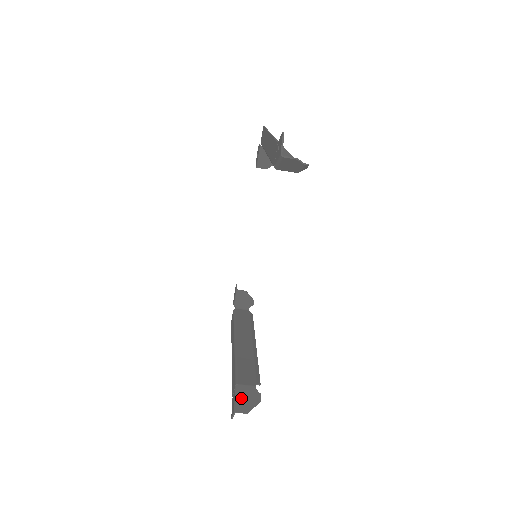
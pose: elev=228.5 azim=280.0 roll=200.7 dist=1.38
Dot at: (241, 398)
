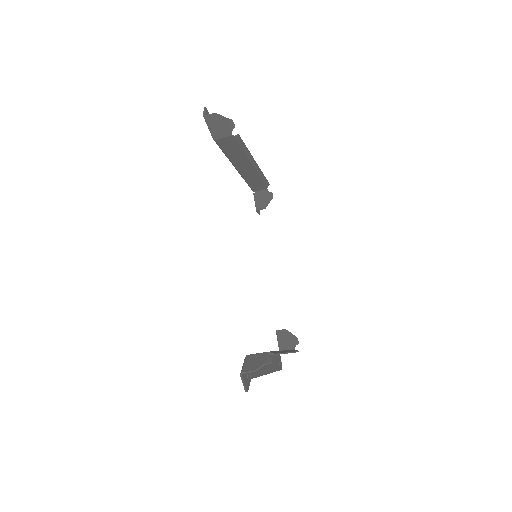
Dot at: (249, 362)
